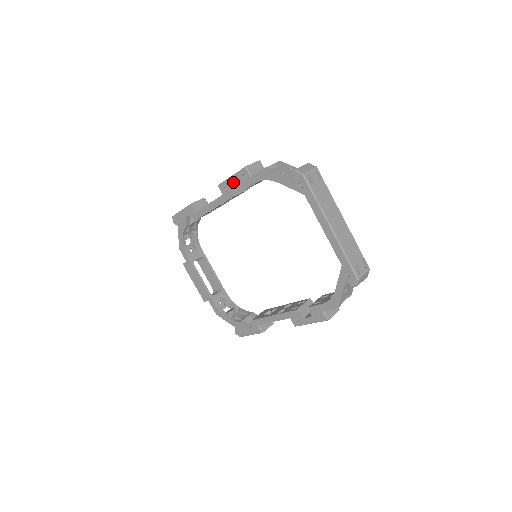
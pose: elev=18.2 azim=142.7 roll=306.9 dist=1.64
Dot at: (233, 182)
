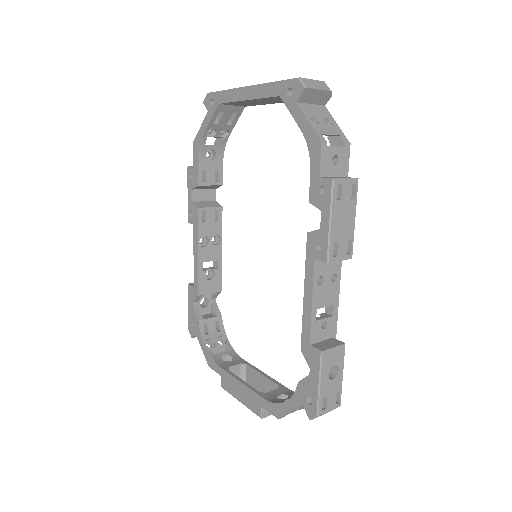
Dot at: (190, 197)
